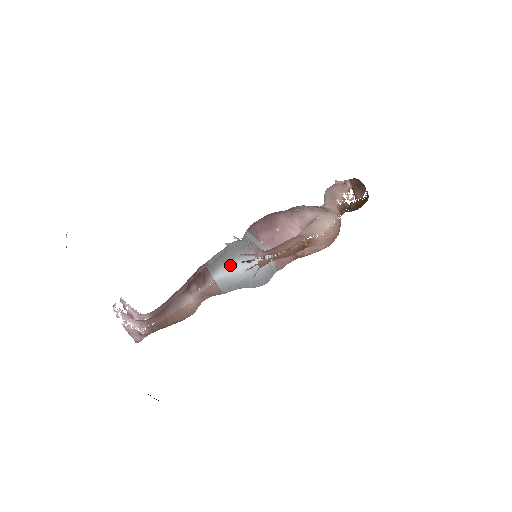
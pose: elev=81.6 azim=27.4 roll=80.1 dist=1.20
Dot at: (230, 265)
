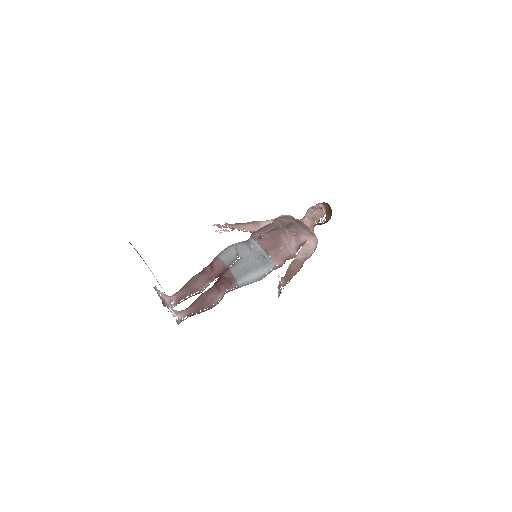
Dot at: (250, 275)
